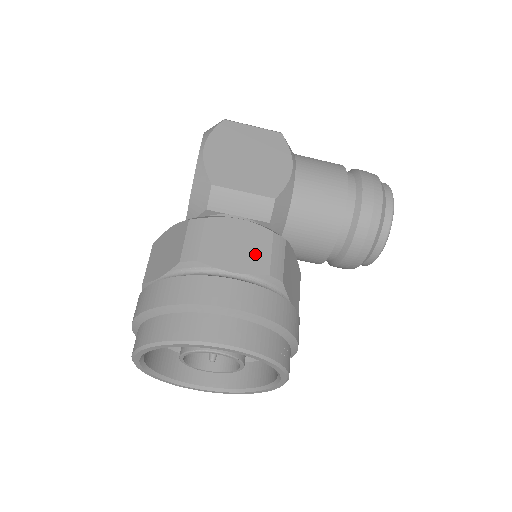
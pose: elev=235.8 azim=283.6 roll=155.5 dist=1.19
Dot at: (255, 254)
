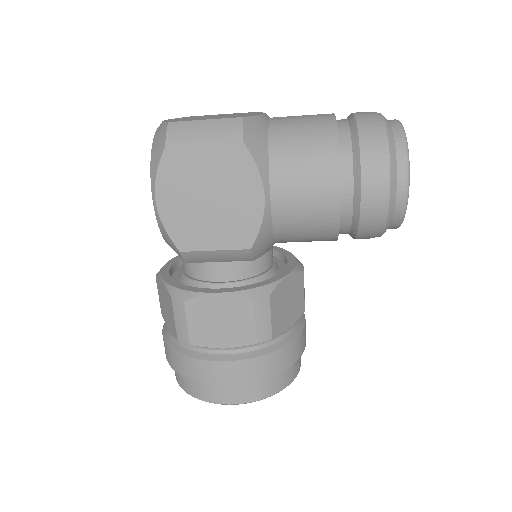
Dot at: (240, 327)
